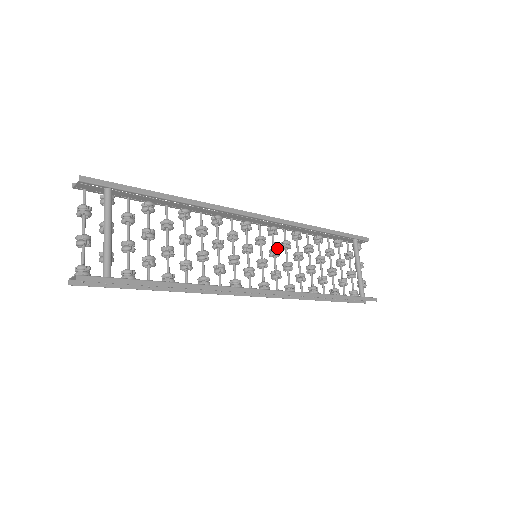
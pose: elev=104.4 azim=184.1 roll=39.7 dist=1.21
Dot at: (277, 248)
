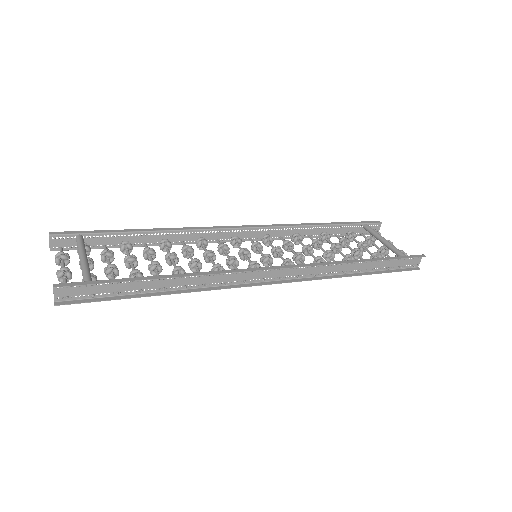
Dot at: (277, 247)
